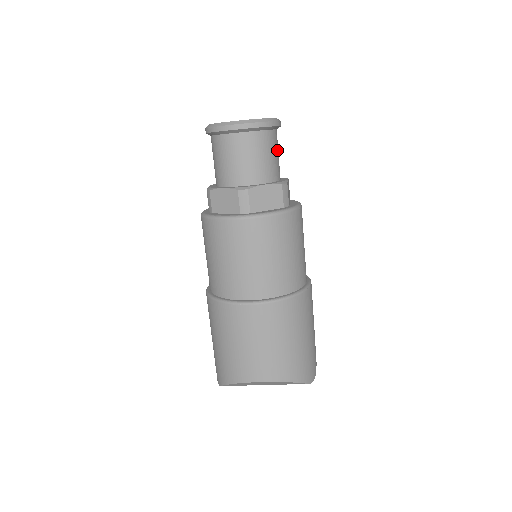
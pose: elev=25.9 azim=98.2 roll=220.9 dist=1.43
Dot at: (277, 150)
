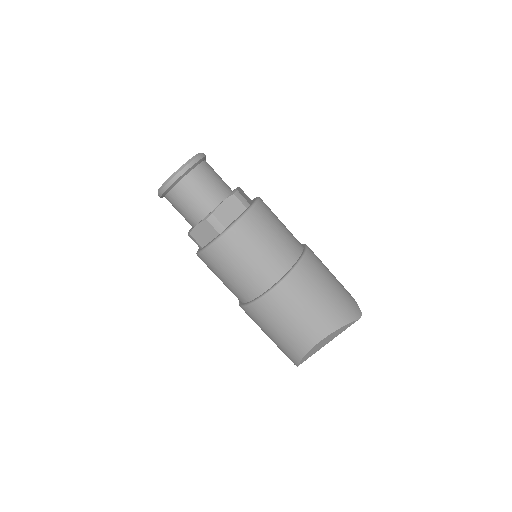
Dot at: (215, 173)
